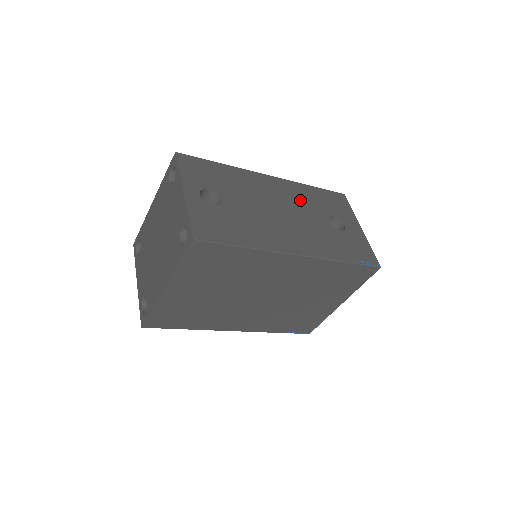
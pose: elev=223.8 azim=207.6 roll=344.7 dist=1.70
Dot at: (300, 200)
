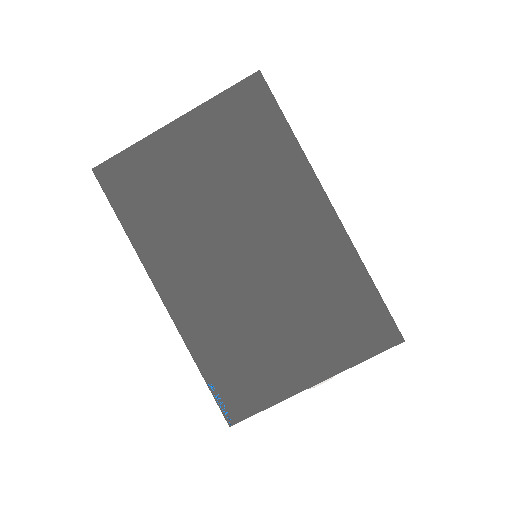
Dot at: occluded
